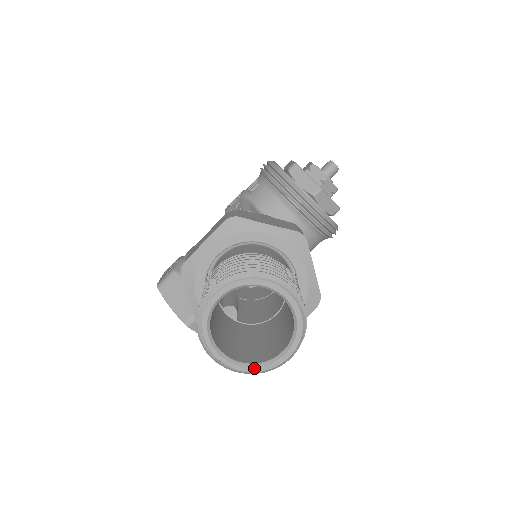
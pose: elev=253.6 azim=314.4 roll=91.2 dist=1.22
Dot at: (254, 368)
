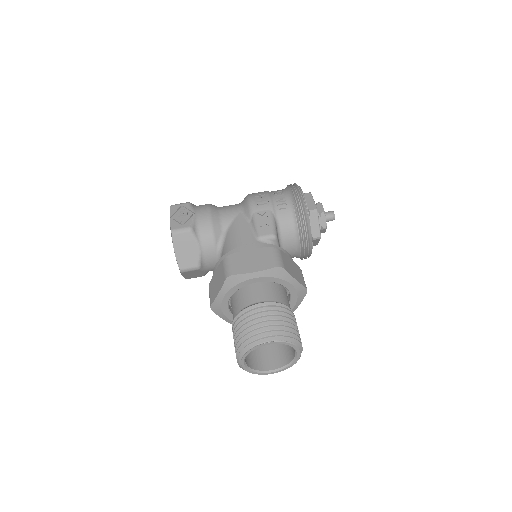
Dot at: (254, 372)
